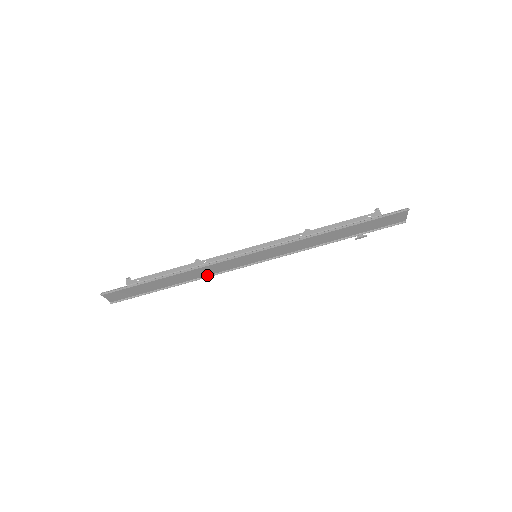
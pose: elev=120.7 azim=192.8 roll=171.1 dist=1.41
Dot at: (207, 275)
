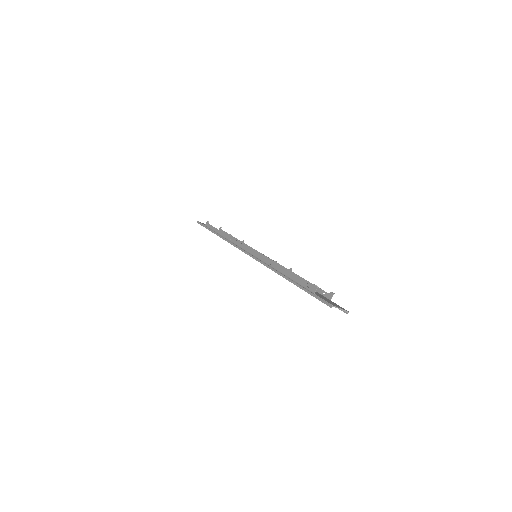
Dot at: occluded
